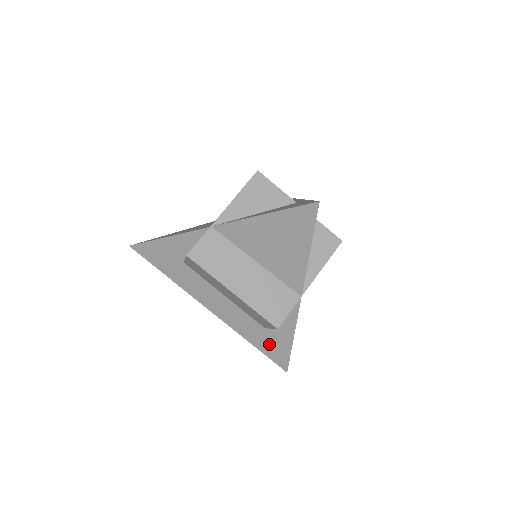
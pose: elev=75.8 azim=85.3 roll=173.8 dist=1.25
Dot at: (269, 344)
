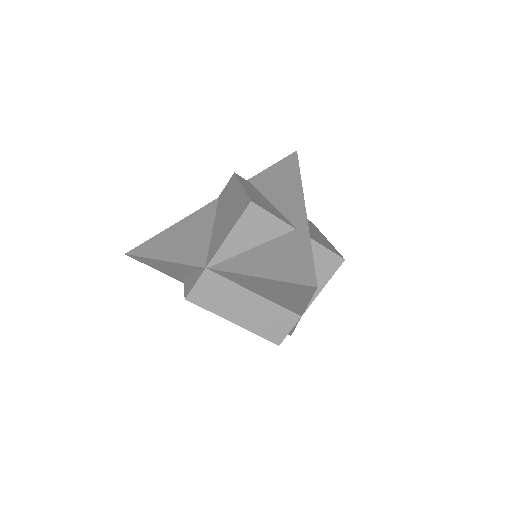
Dot at: occluded
